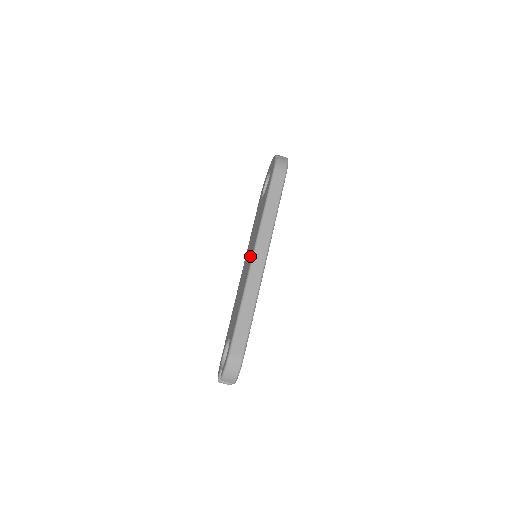
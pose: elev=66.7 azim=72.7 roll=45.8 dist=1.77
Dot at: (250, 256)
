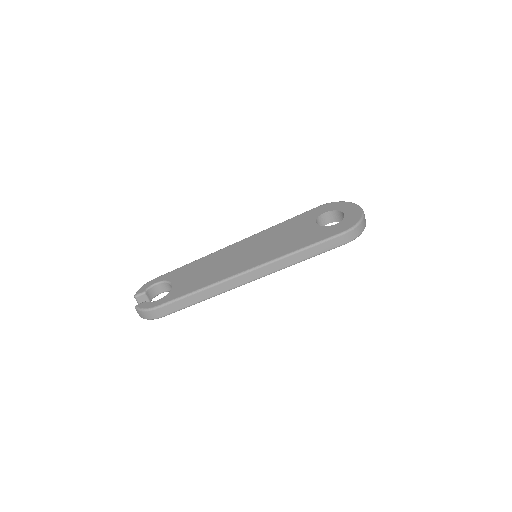
Dot at: (250, 261)
